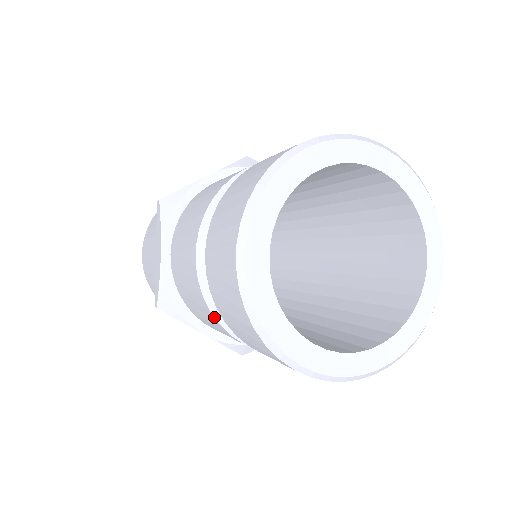
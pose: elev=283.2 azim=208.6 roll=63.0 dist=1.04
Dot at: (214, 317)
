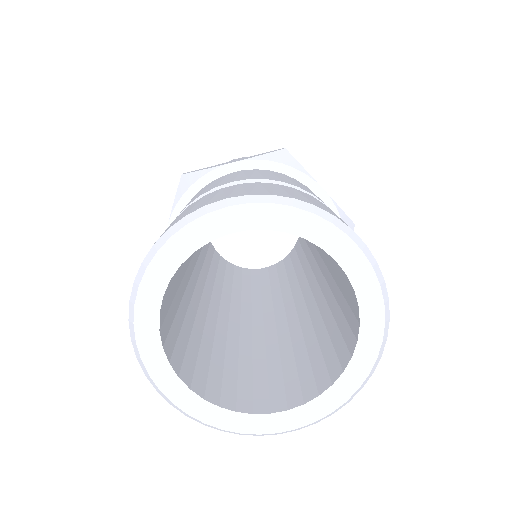
Dot at: occluded
